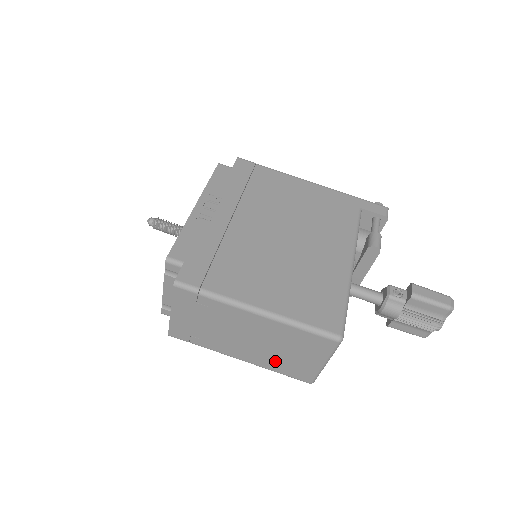
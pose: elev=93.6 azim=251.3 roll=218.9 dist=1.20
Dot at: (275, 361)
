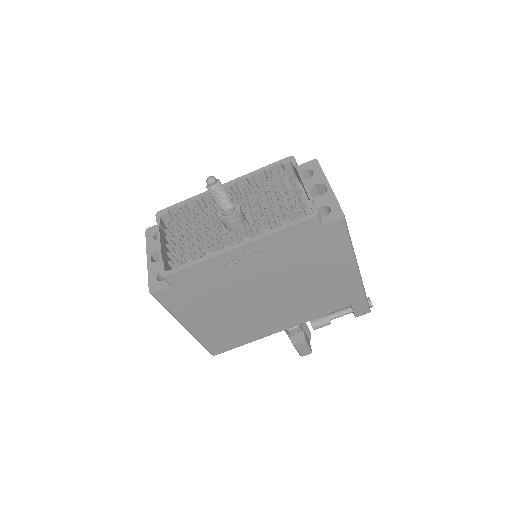
Dot at: occluded
